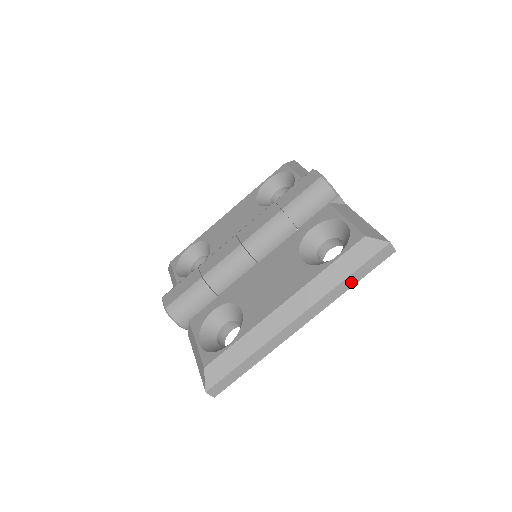
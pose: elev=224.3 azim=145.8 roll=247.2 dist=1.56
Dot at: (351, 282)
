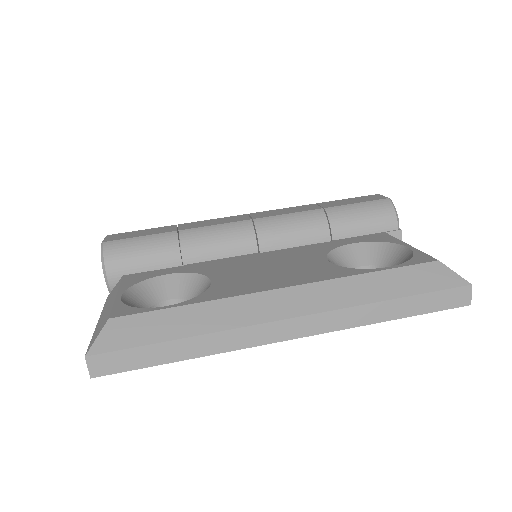
Dot at: (393, 311)
